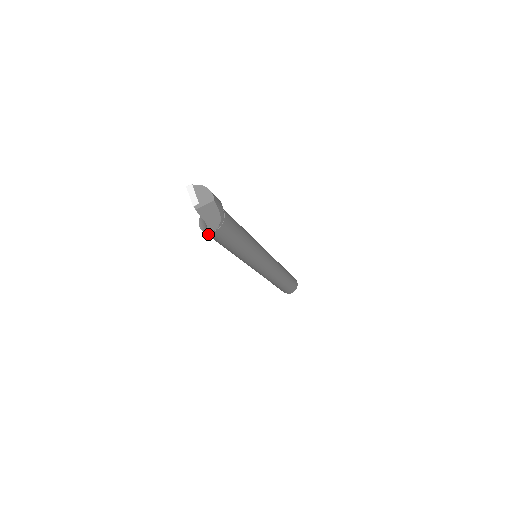
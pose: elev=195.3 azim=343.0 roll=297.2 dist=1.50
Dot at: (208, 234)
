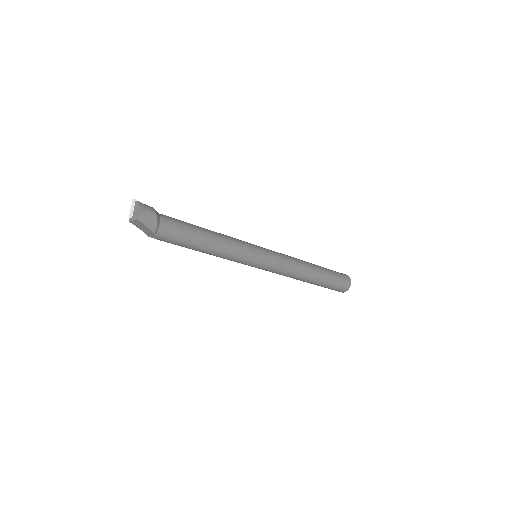
Dot at: occluded
